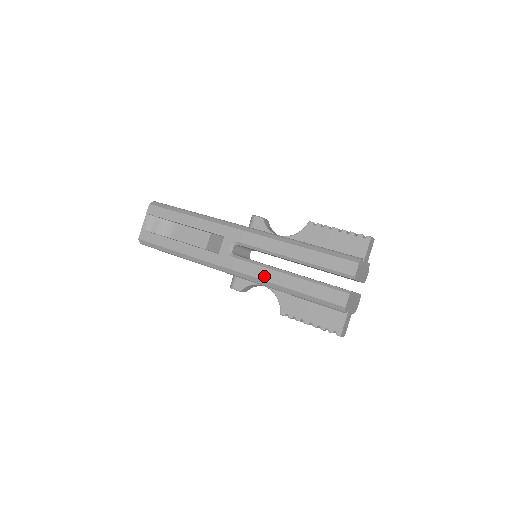
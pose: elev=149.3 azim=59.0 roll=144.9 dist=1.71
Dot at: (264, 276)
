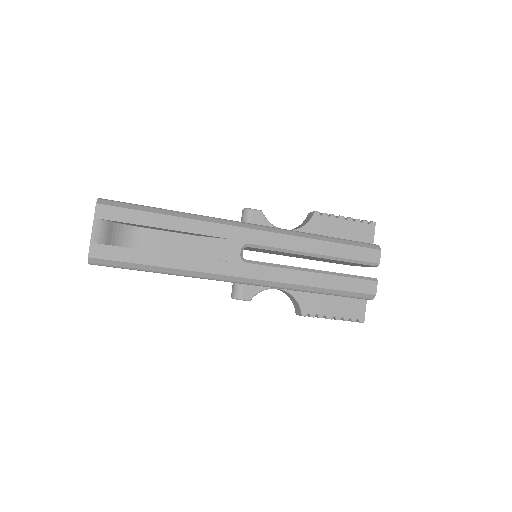
Dot at: (290, 279)
